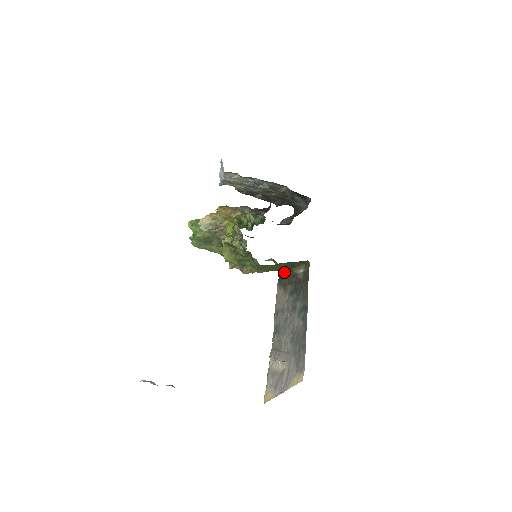
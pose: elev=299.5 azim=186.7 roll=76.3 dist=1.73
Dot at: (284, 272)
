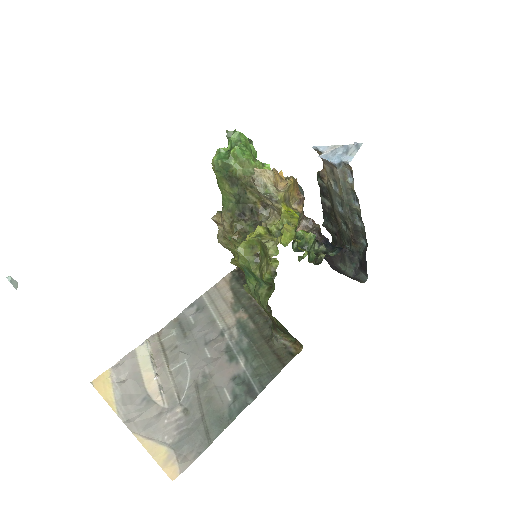
Dot at: occluded
